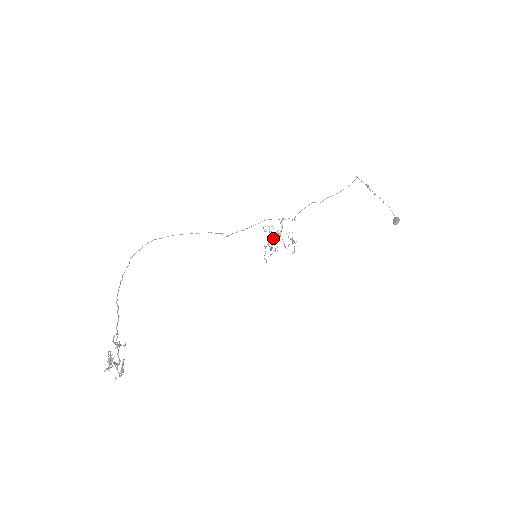
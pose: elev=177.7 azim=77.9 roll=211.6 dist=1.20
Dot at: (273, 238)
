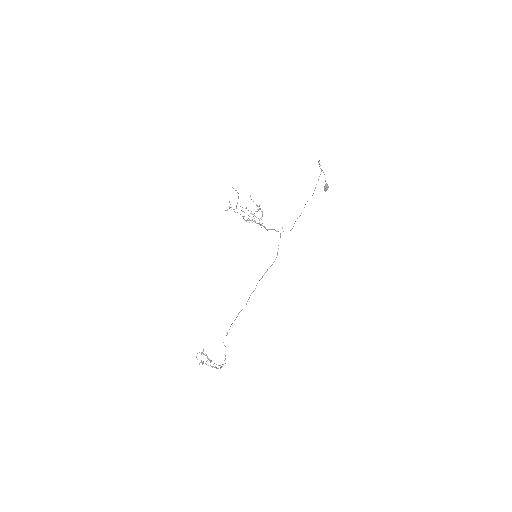
Dot at: occluded
